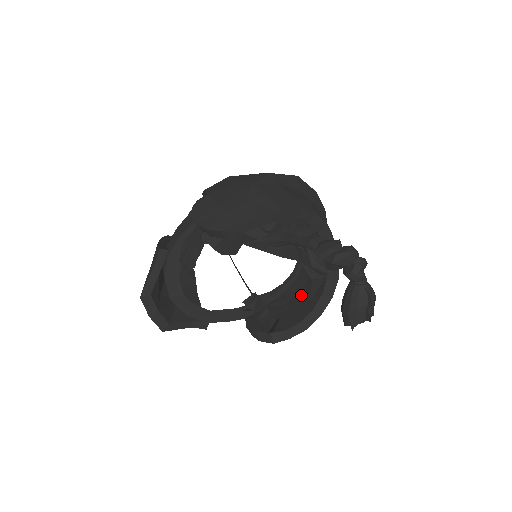
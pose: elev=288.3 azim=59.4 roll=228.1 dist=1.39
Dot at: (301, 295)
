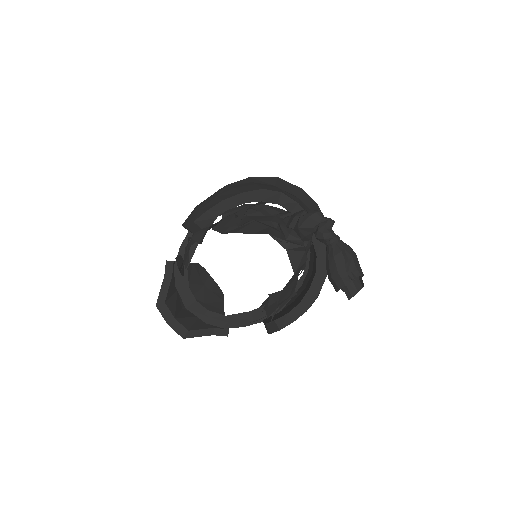
Dot at: (307, 285)
